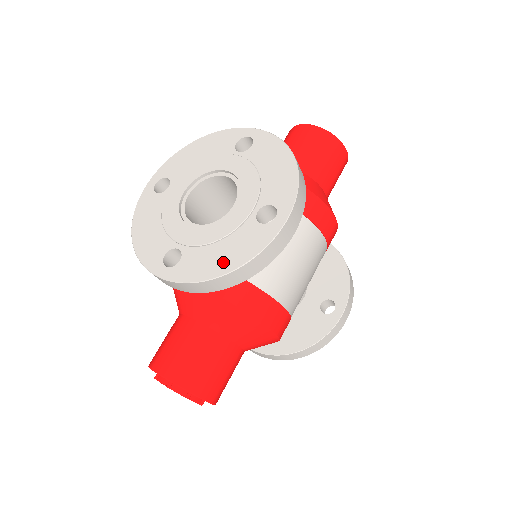
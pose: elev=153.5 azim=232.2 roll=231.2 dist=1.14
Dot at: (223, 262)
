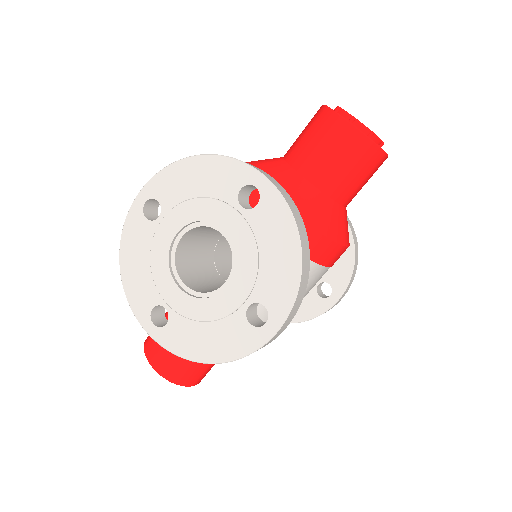
Dot at: (207, 349)
